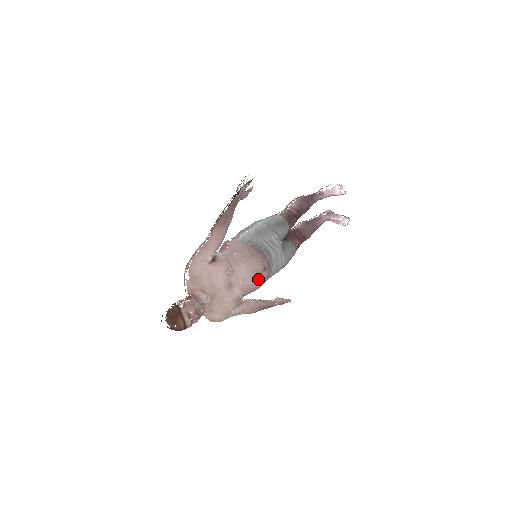
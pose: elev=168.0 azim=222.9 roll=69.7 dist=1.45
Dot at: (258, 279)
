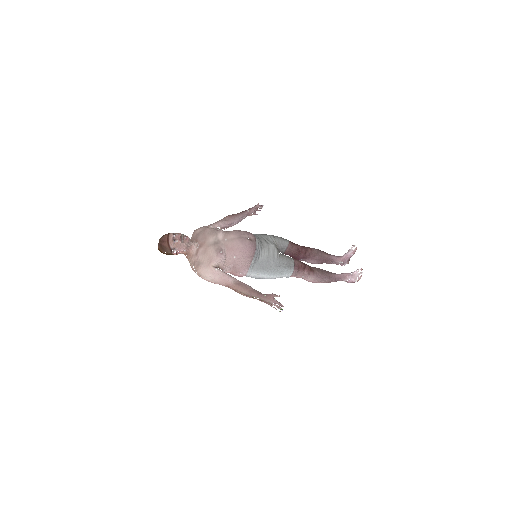
Dot at: (241, 241)
